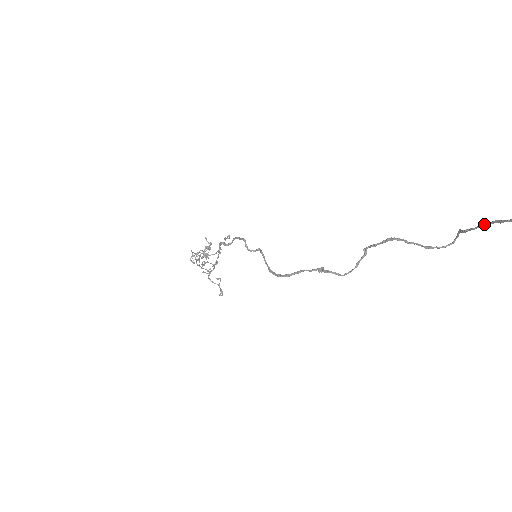
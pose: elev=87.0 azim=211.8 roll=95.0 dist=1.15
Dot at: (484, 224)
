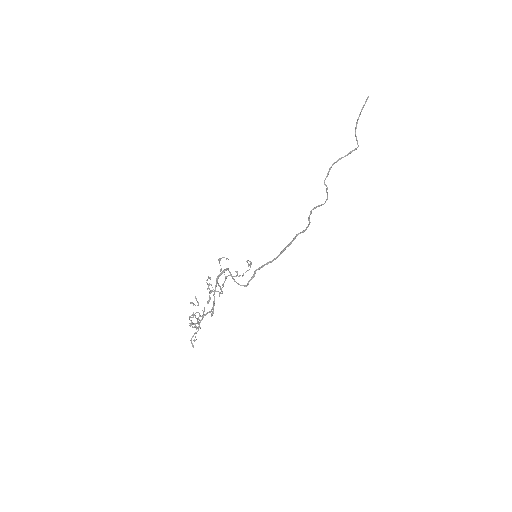
Dot at: (360, 114)
